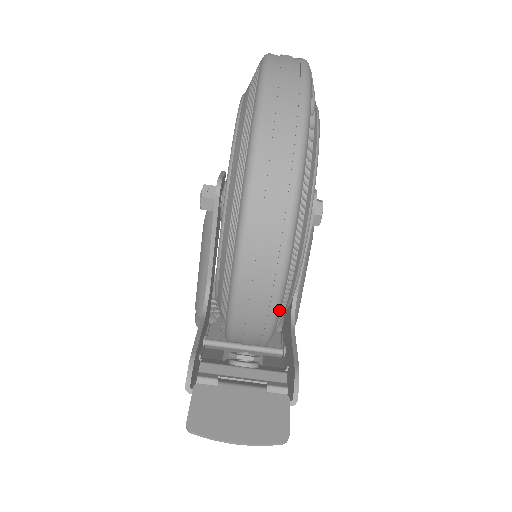
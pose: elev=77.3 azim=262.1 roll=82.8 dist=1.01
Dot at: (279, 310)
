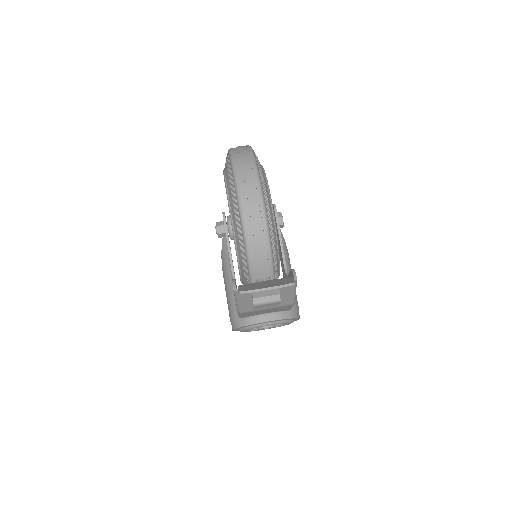
Dot at: (269, 231)
